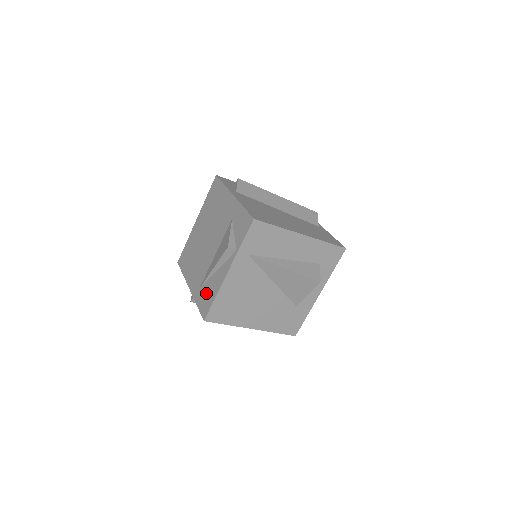
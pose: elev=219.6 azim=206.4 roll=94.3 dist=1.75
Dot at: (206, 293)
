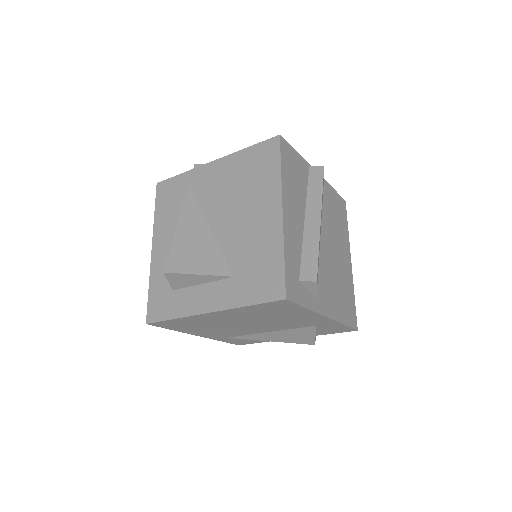
Dot at: occluded
